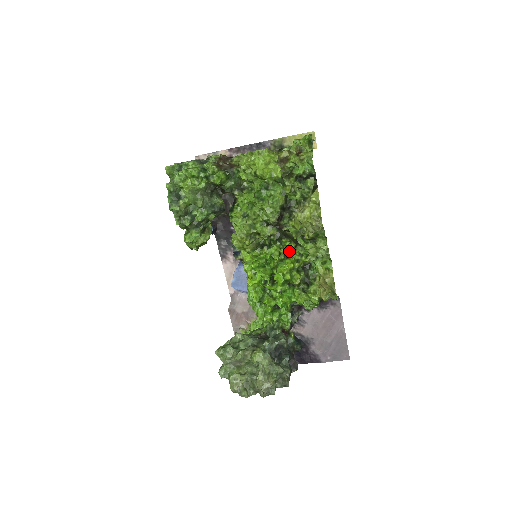
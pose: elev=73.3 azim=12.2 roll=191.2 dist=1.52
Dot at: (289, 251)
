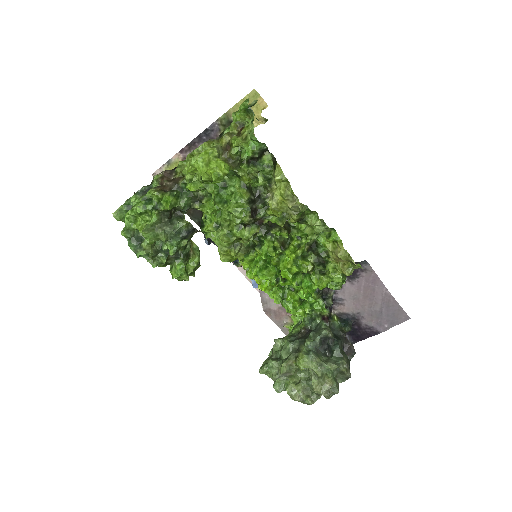
Dot at: (285, 240)
